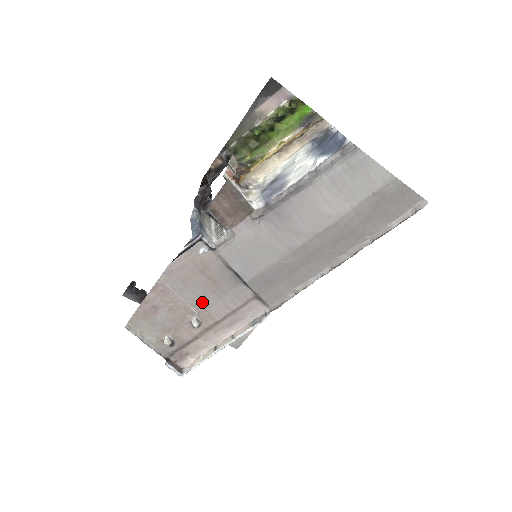
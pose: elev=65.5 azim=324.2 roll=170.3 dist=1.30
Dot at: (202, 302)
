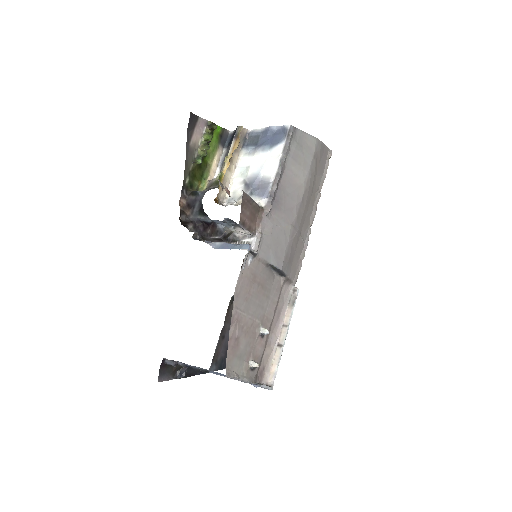
Dot at: (260, 310)
